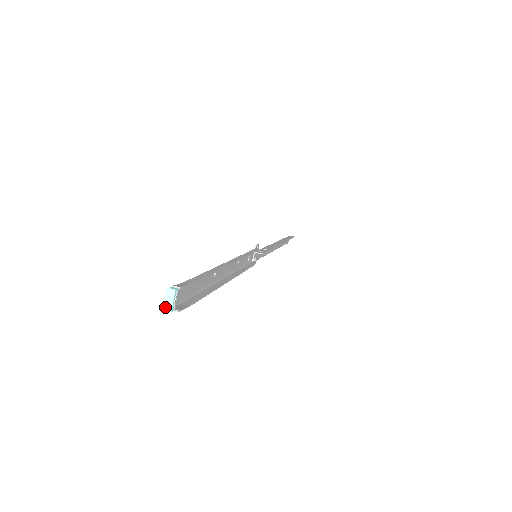
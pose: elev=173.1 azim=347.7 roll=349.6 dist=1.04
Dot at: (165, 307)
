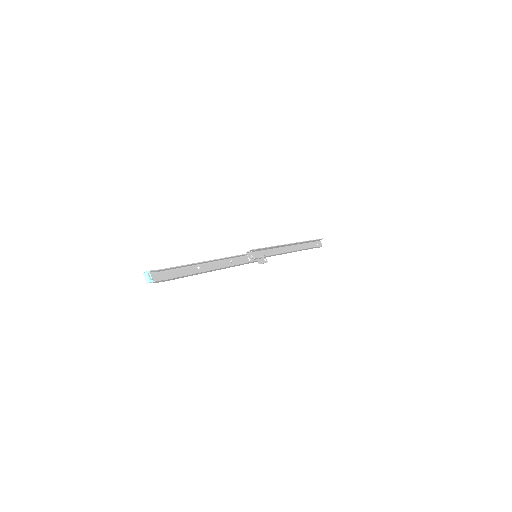
Dot at: (147, 282)
